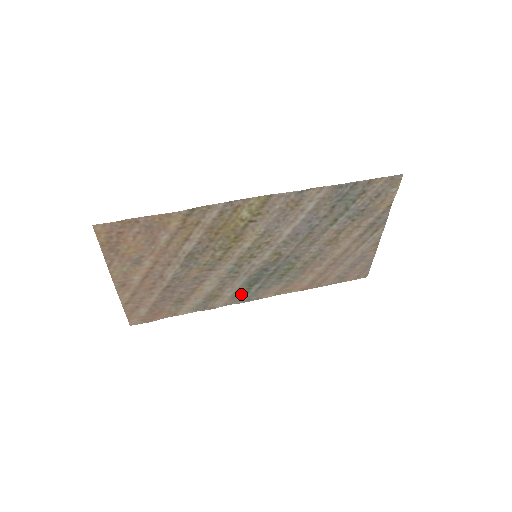
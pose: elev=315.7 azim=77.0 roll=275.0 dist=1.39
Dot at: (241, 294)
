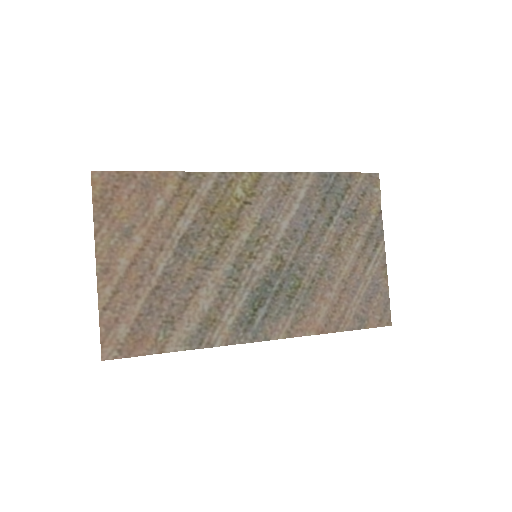
Dot at: (244, 324)
